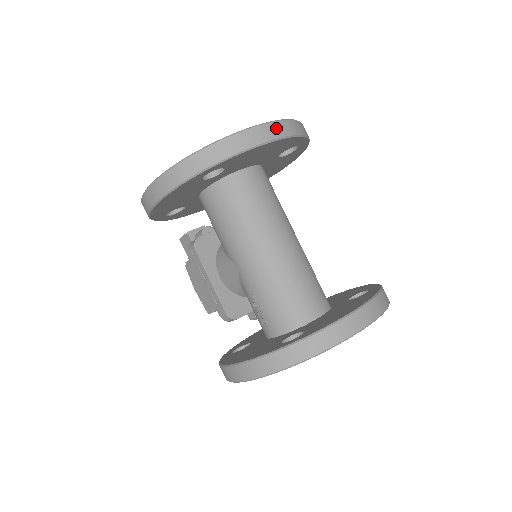
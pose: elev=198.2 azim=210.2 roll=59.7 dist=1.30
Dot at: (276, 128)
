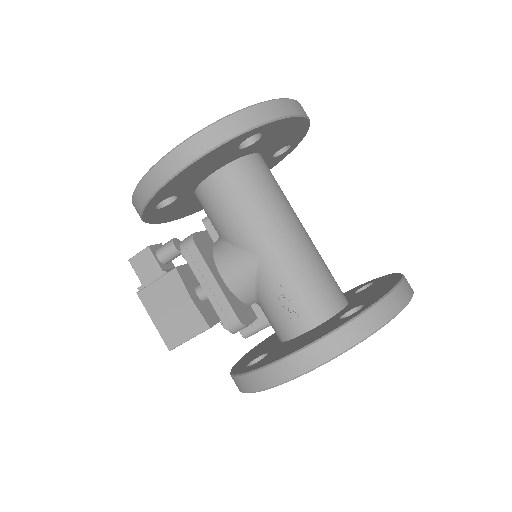
Dot at: occluded
